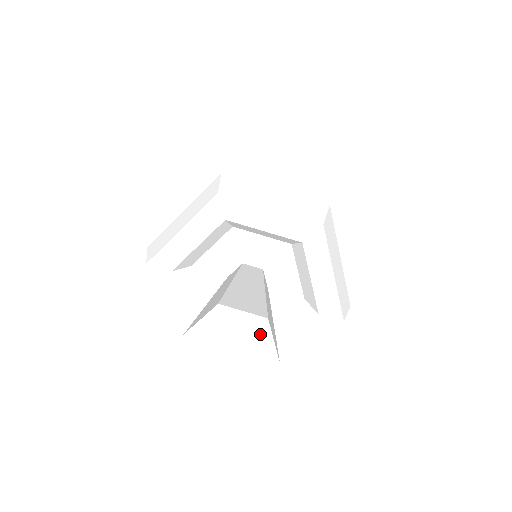
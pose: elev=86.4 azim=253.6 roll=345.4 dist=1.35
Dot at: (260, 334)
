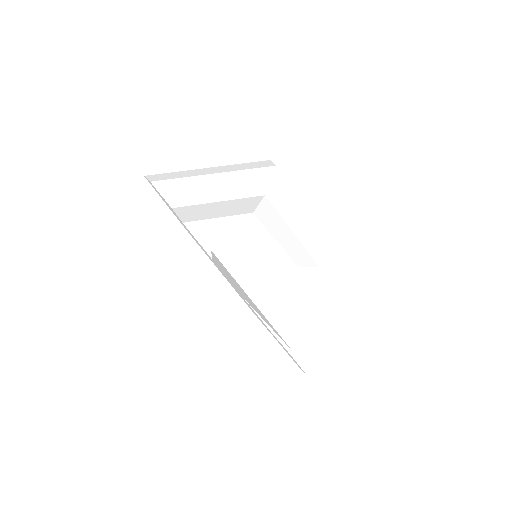
Dot at: (296, 304)
